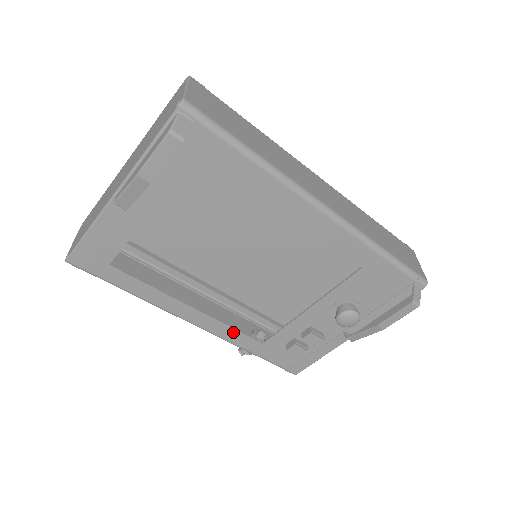
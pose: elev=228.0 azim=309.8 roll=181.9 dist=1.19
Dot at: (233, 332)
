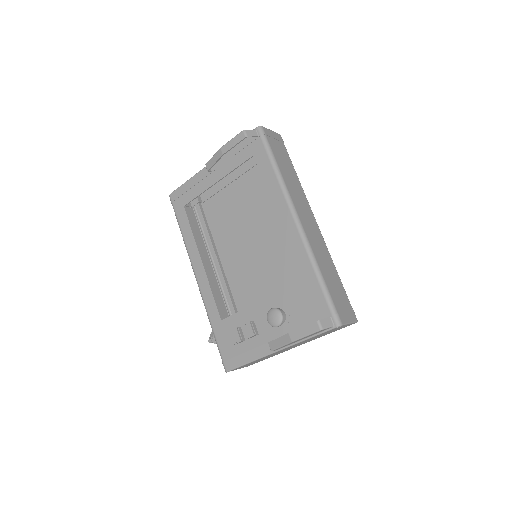
Dot at: (211, 297)
